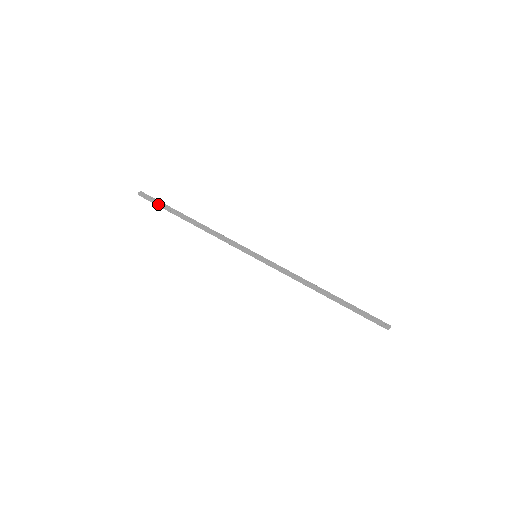
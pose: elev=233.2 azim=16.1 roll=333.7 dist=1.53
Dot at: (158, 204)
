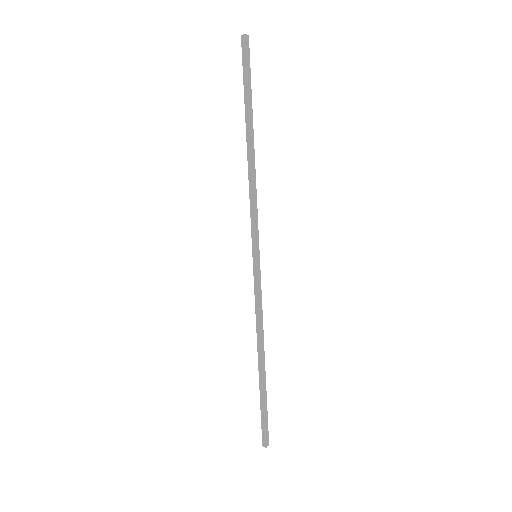
Dot at: (245, 77)
